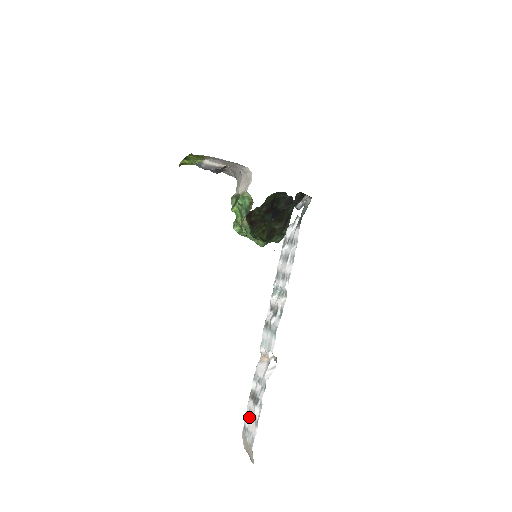
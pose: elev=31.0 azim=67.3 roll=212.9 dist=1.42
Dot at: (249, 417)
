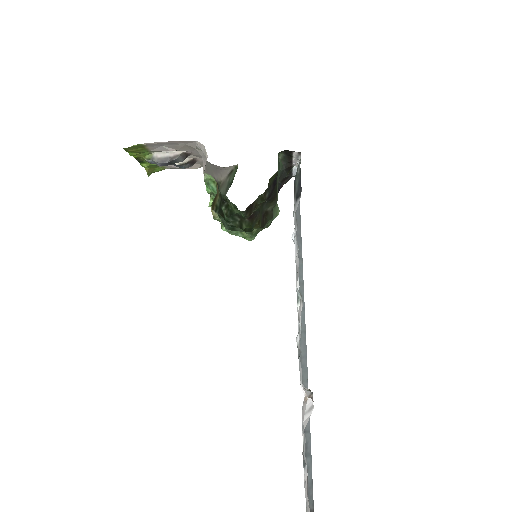
Dot at: (305, 486)
